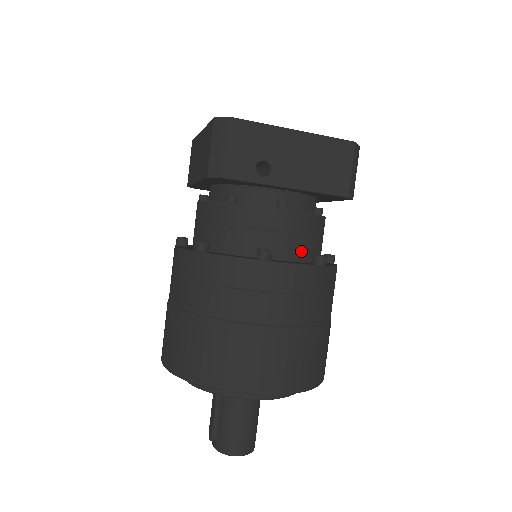
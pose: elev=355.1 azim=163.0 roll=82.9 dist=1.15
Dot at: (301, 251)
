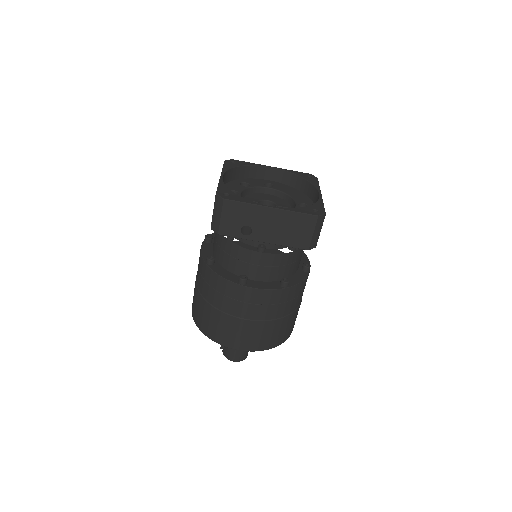
Dot at: (273, 275)
